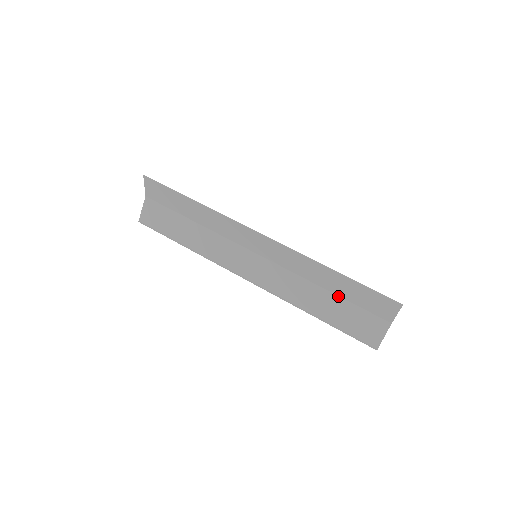
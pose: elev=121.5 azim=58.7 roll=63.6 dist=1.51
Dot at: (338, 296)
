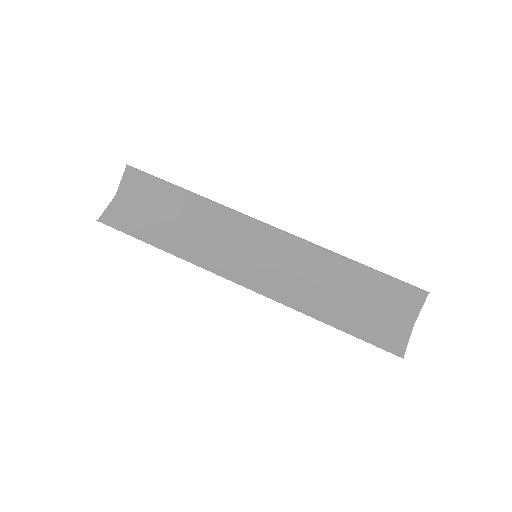
Dot at: (352, 299)
